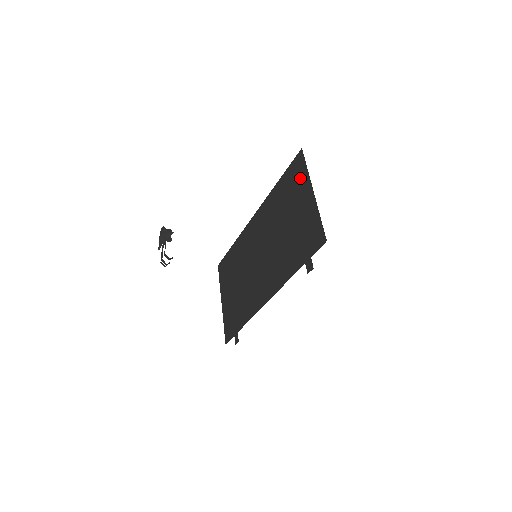
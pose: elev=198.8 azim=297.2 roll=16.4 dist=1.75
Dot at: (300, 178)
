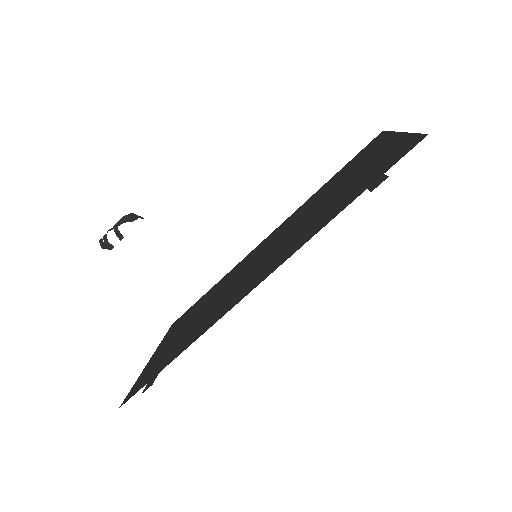
Dot at: (374, 146)
